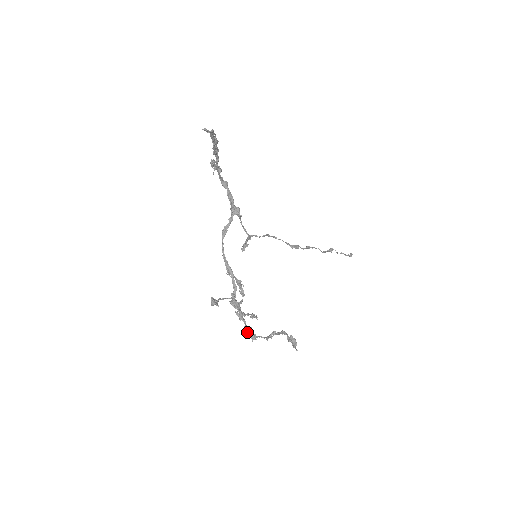
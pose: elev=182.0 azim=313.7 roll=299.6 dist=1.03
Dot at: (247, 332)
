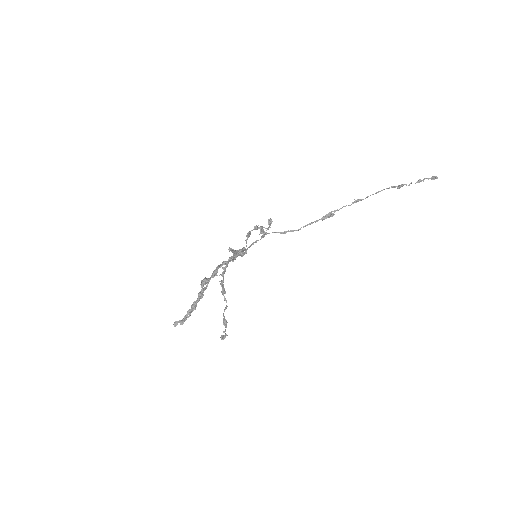
Dot at: (221, 292)
